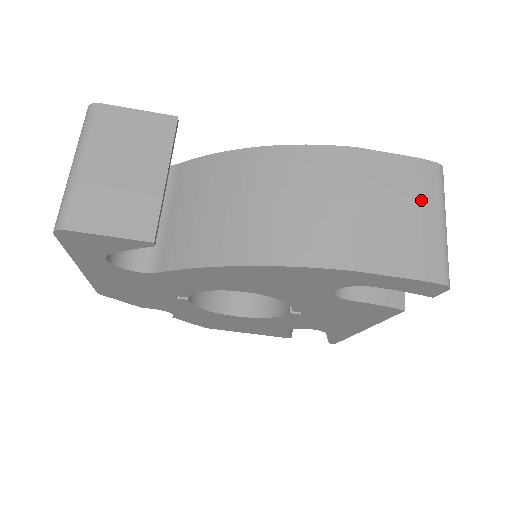
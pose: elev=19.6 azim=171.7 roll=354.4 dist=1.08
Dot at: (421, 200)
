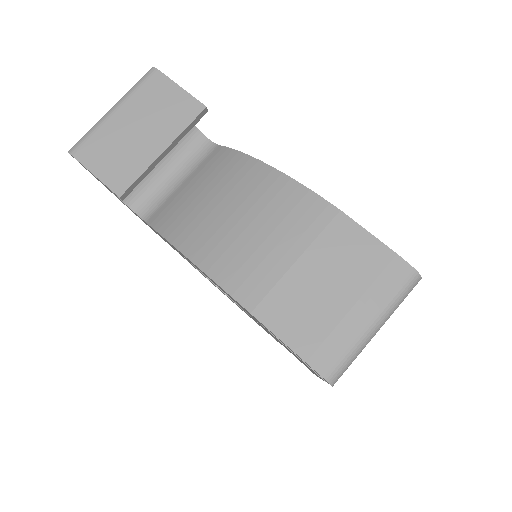
Dot at: (364, 292)
